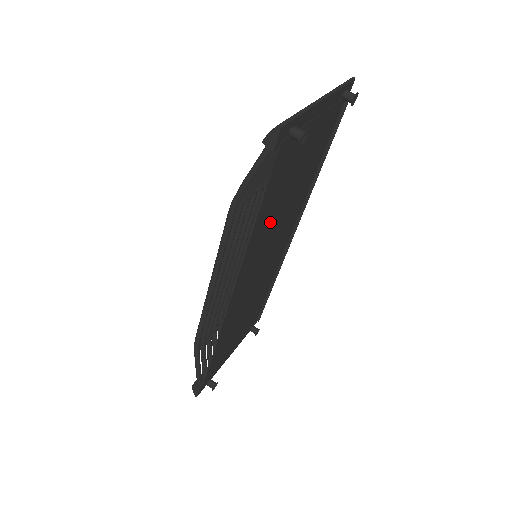
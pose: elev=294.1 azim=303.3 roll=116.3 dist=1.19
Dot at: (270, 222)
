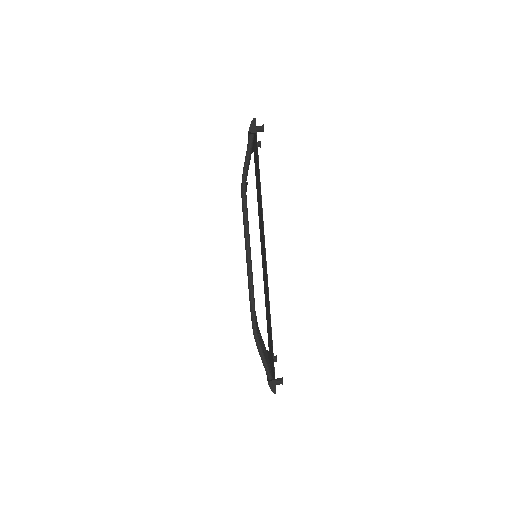
Dot at: (260, 206)
